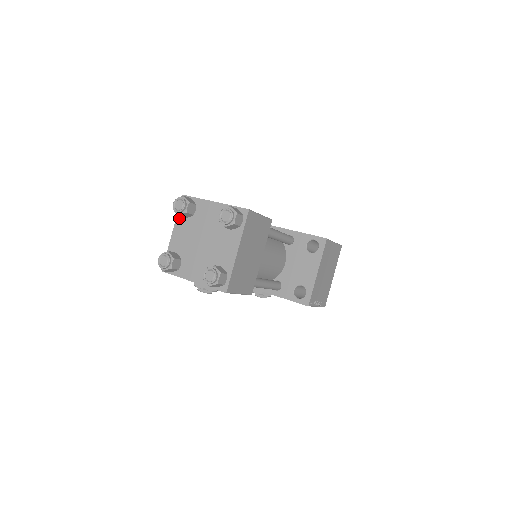
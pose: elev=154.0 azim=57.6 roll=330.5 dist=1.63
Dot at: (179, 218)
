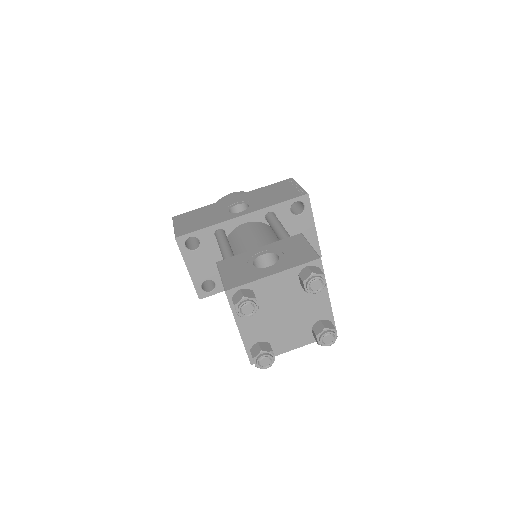
Dot at: occluded
